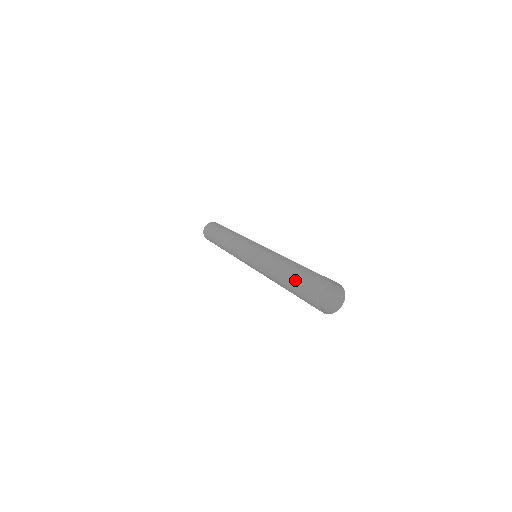
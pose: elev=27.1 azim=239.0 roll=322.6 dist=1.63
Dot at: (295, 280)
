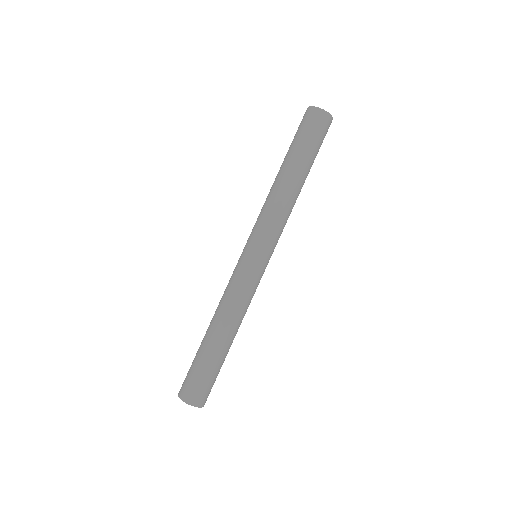
Dot at: occluded
